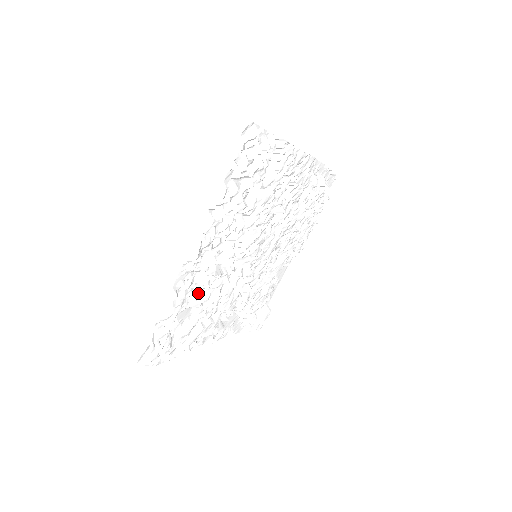
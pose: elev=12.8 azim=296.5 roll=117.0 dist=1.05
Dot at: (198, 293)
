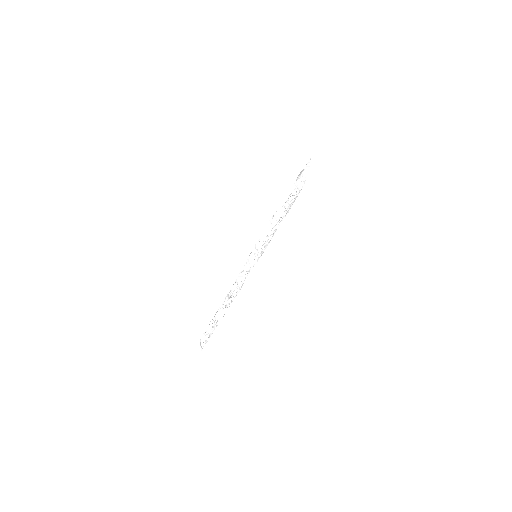
Dot at: occluded
